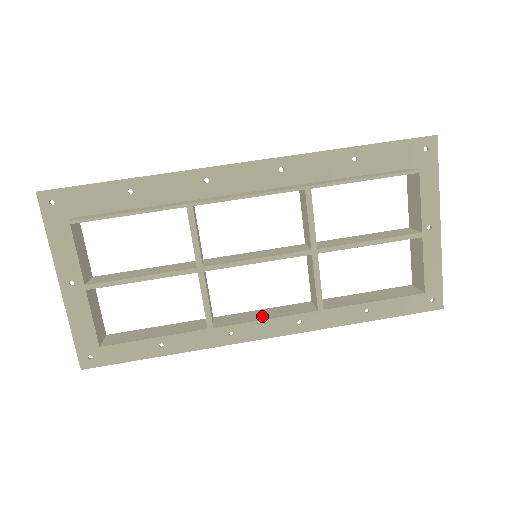
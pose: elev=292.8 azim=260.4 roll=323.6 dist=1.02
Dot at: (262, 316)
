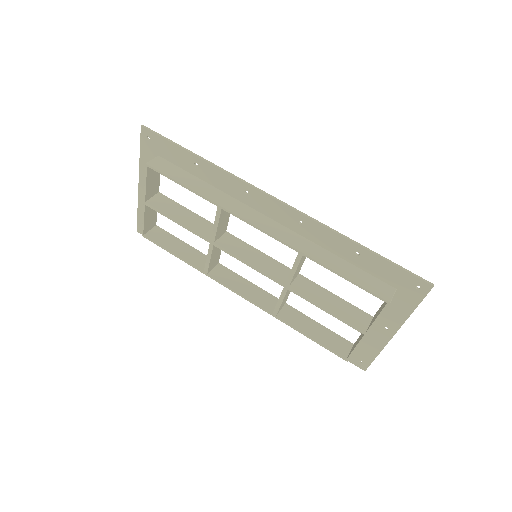
Dot at: (241, 289)
